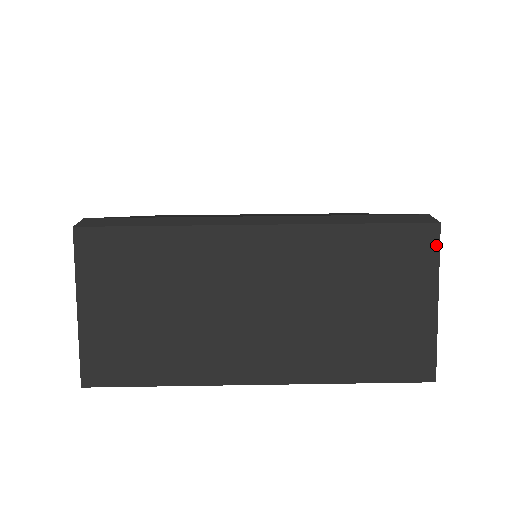
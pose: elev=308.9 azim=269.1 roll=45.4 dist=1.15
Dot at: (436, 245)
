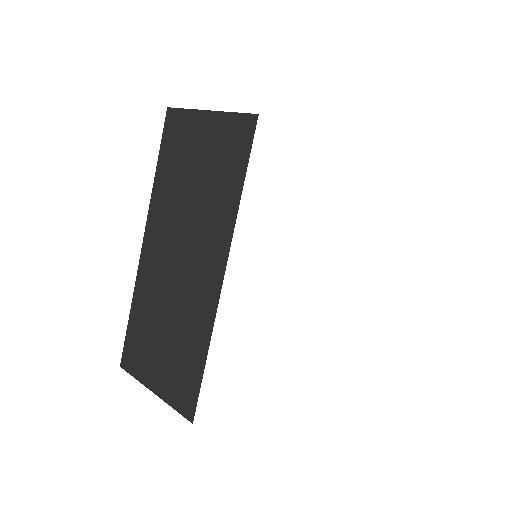
Dot at: occluded
